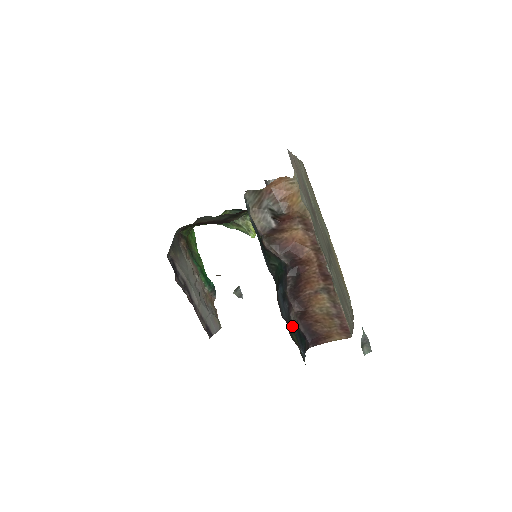
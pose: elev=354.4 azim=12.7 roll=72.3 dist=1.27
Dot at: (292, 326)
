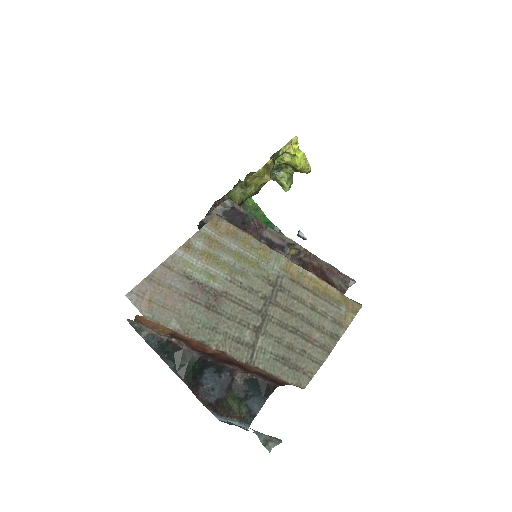
Dot at: (236, 391)
